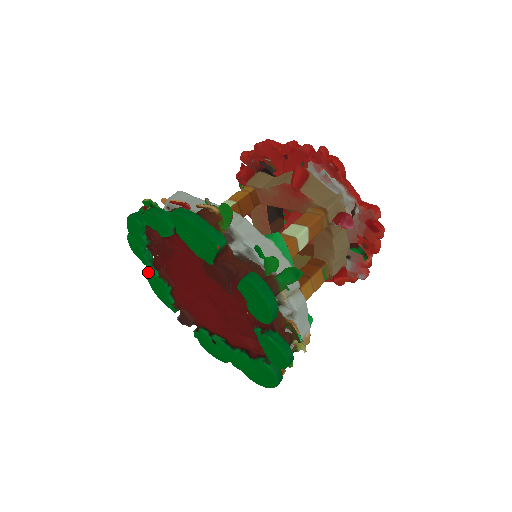
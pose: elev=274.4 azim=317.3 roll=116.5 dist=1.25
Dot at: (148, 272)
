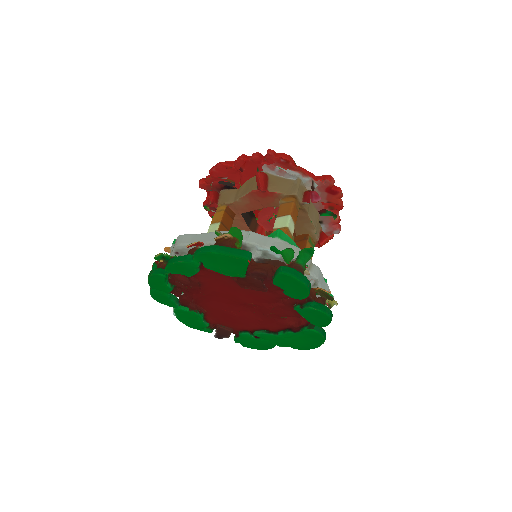
Dot at: (177, 312)
